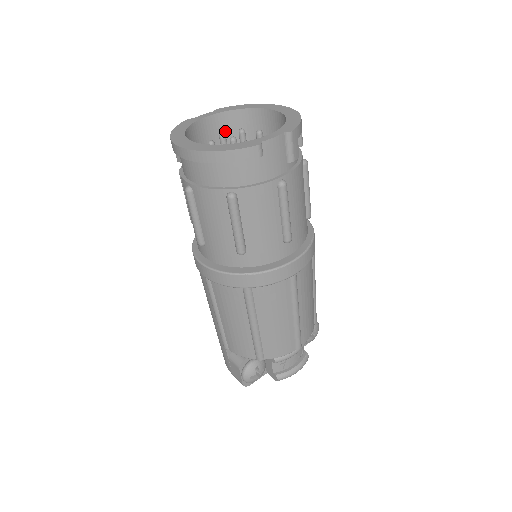
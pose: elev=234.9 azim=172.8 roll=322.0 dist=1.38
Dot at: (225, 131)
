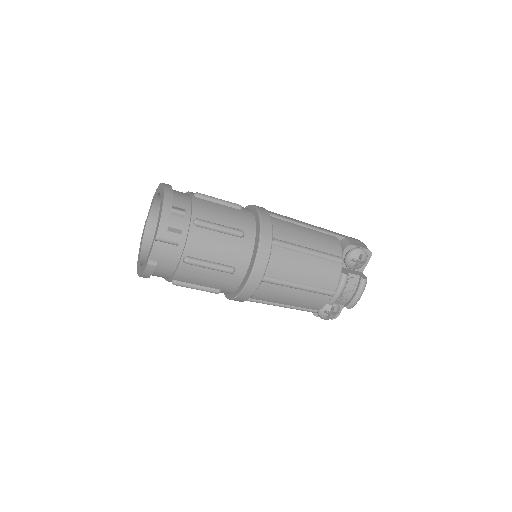
Dot at: occluded
